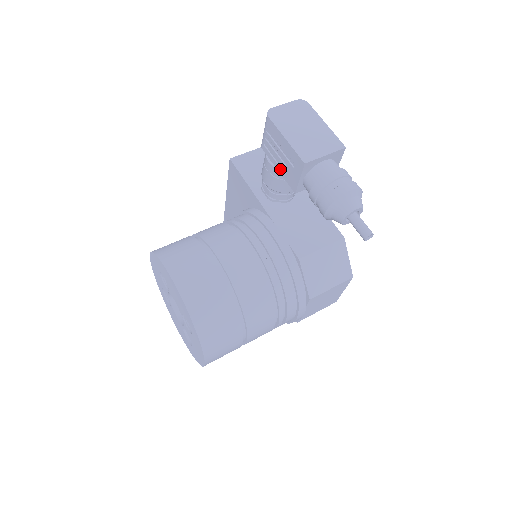
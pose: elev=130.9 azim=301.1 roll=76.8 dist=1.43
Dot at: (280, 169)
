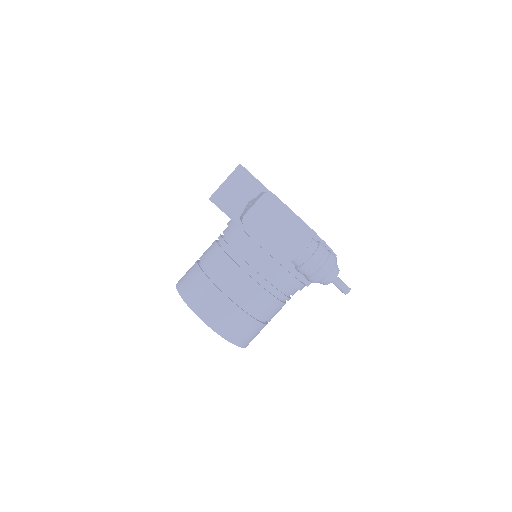
Dot at: occluded
